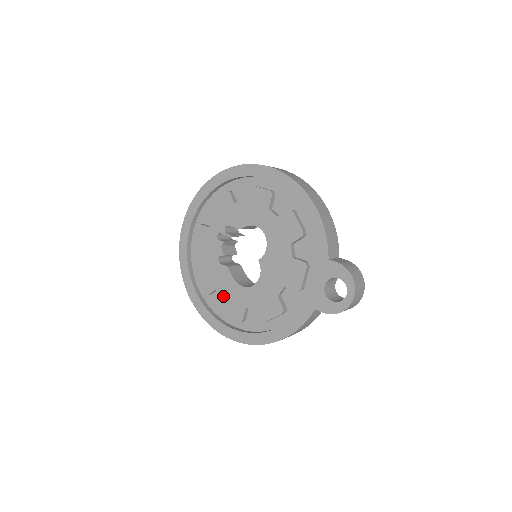
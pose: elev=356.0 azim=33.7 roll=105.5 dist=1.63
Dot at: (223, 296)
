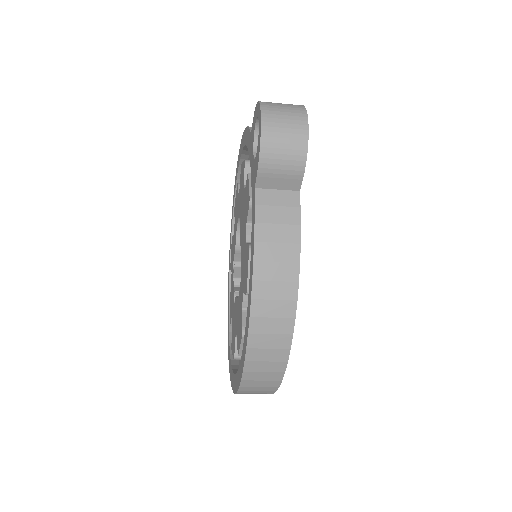
Dot at: (237, 332)
